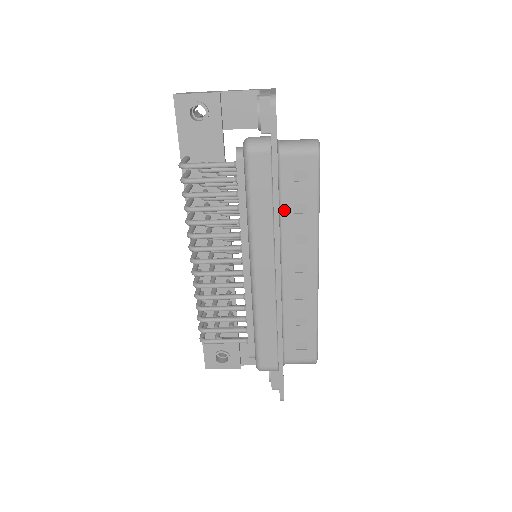
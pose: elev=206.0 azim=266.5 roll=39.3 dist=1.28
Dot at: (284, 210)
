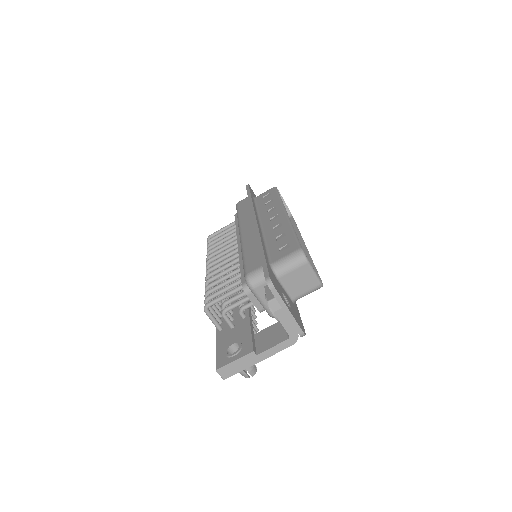
Dot at: (259, 208)
